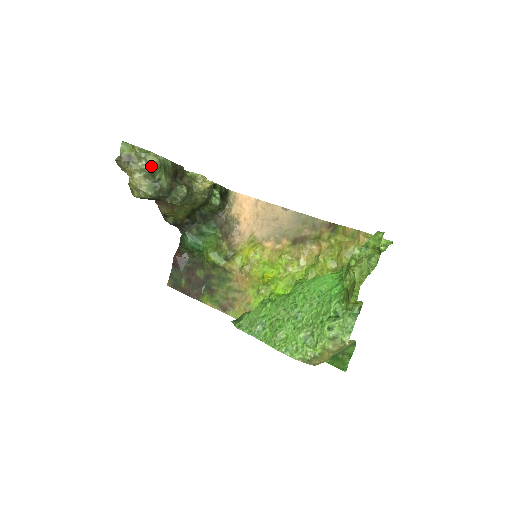
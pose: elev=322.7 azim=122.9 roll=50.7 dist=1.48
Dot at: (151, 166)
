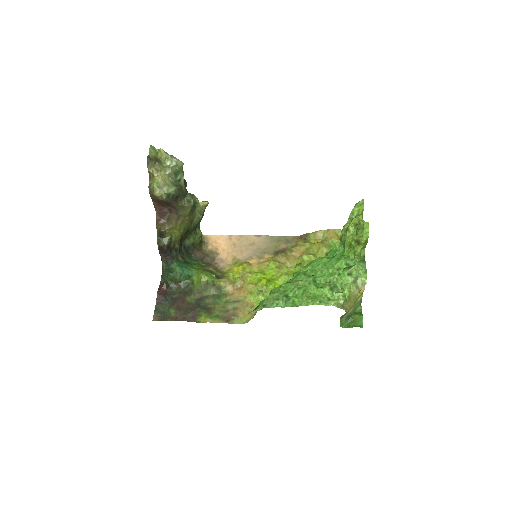
Dot at: (176, 166)
